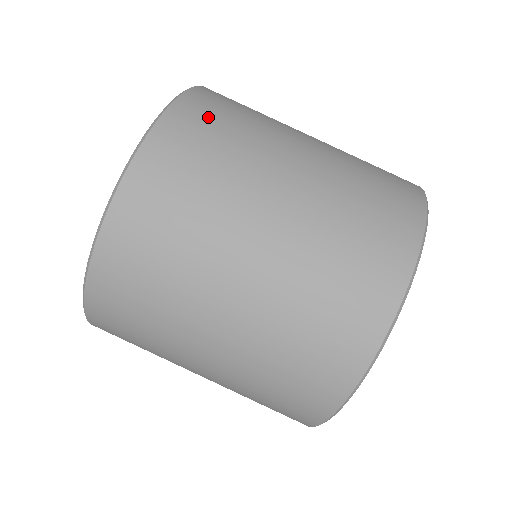
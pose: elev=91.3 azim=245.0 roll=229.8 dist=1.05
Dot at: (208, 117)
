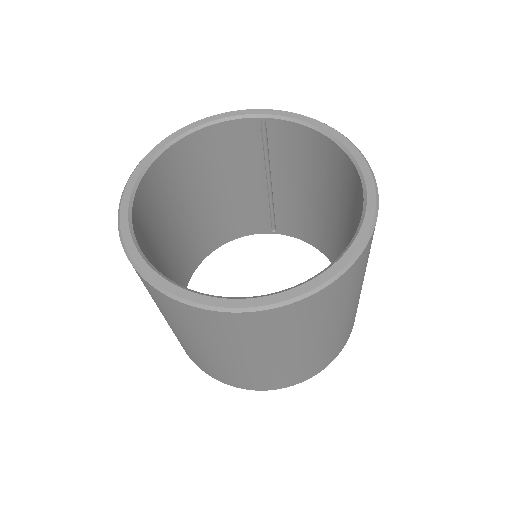
Dot at: occluded
